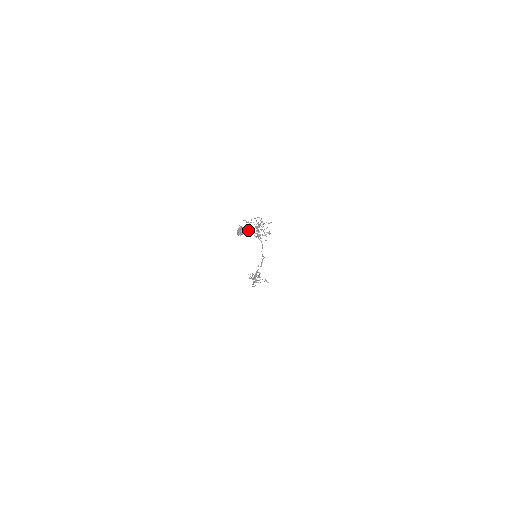
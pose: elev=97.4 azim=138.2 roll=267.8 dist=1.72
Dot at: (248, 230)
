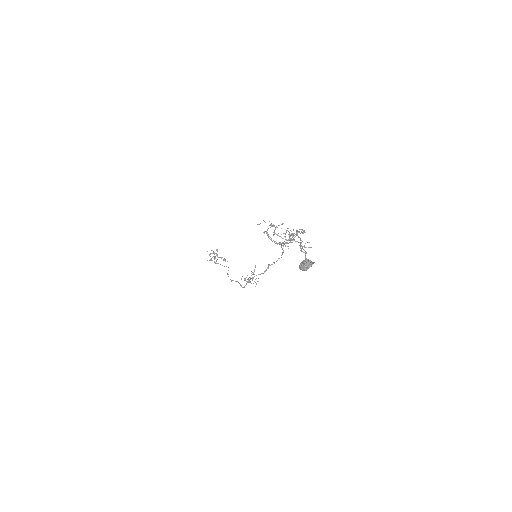
Dot at: (306, 258)
